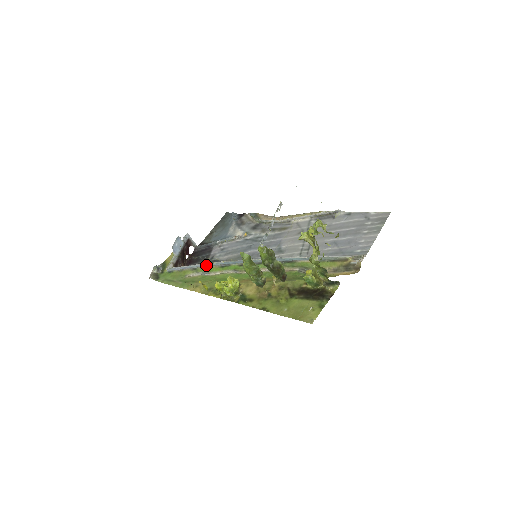
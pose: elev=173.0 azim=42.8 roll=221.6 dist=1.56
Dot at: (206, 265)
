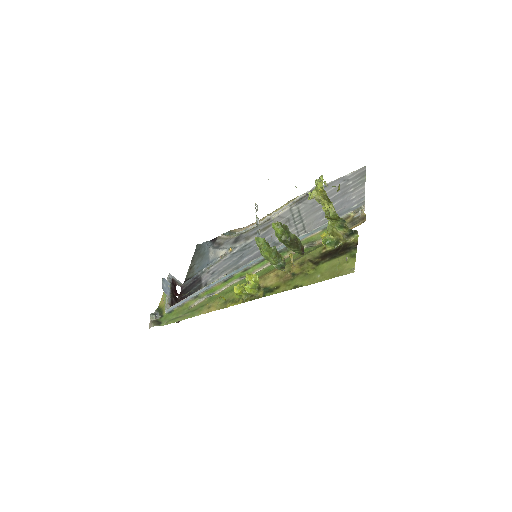
Dot at: (207, 287)
